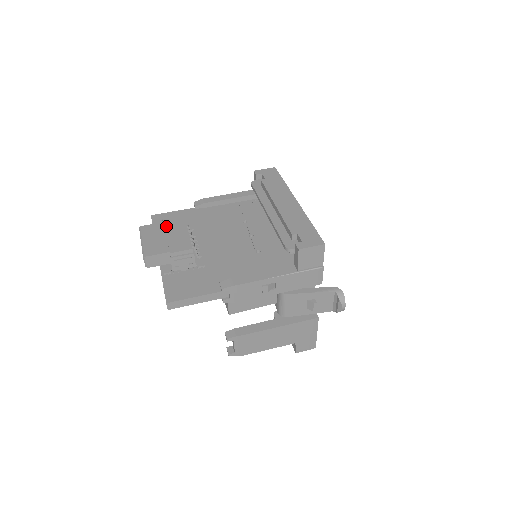
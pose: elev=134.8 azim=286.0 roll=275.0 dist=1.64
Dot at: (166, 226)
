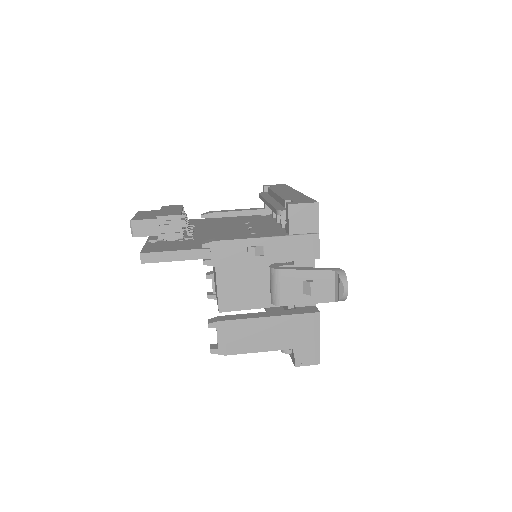
Dot at: (162, 208)
